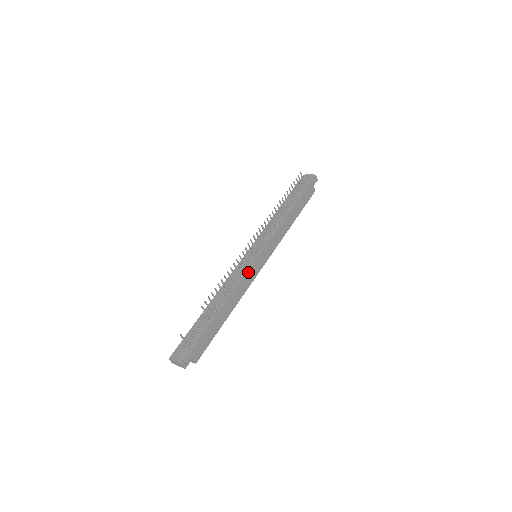
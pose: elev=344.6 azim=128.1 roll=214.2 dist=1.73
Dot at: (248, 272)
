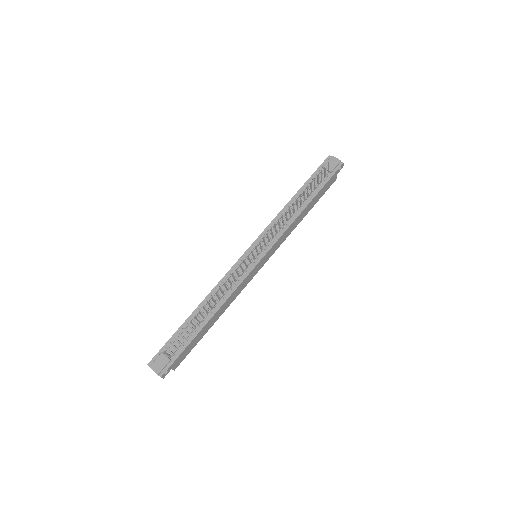
Dot at: (245, 279)
